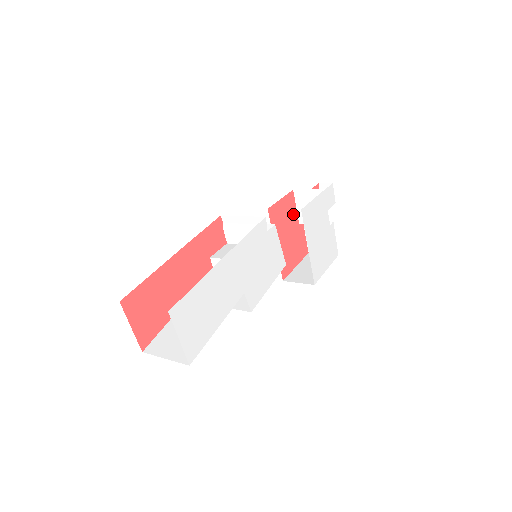
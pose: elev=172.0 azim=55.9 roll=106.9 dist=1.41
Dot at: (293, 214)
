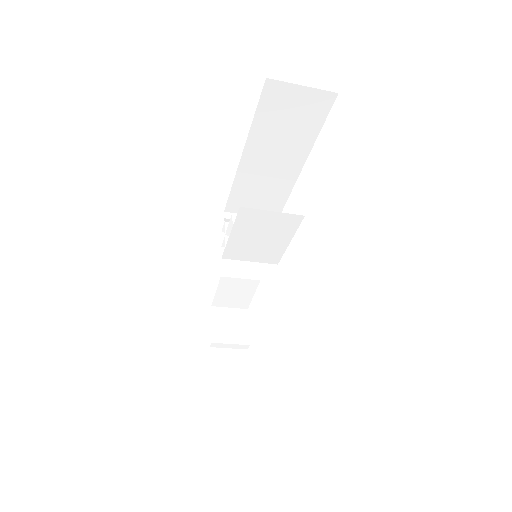
Dot at: occluded
